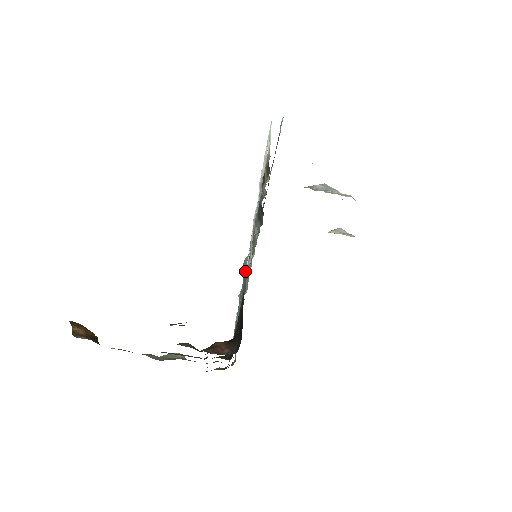
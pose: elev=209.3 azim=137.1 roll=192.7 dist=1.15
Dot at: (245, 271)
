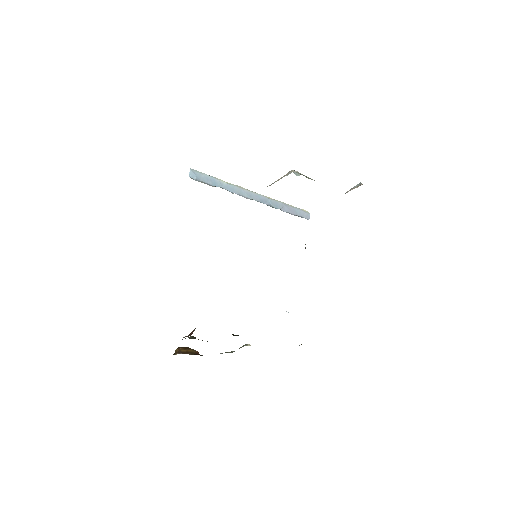
Dot at: occluded
